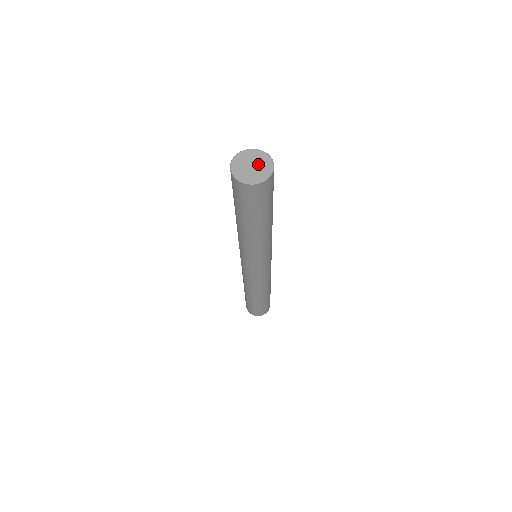
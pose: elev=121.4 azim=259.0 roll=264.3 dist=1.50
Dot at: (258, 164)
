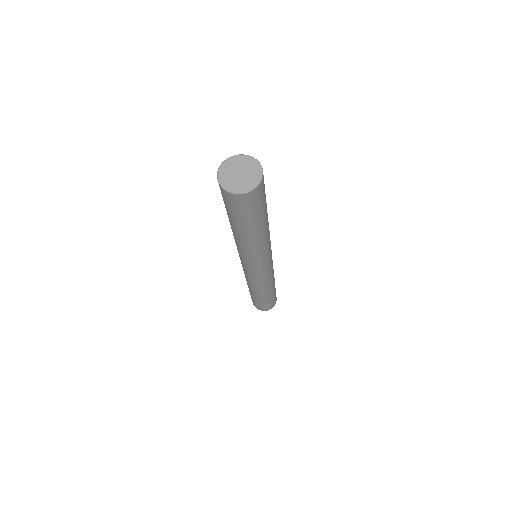
Dot at: (246, 176)
